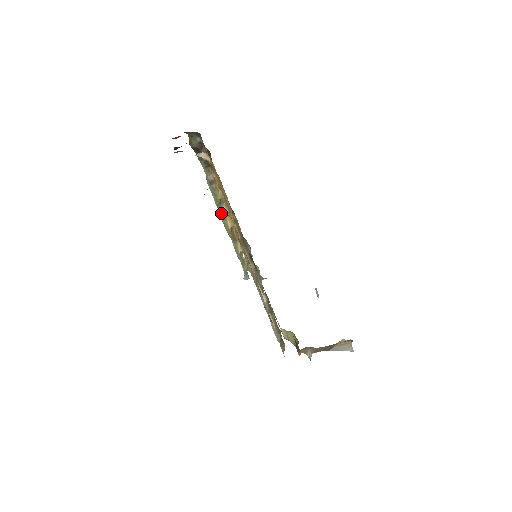
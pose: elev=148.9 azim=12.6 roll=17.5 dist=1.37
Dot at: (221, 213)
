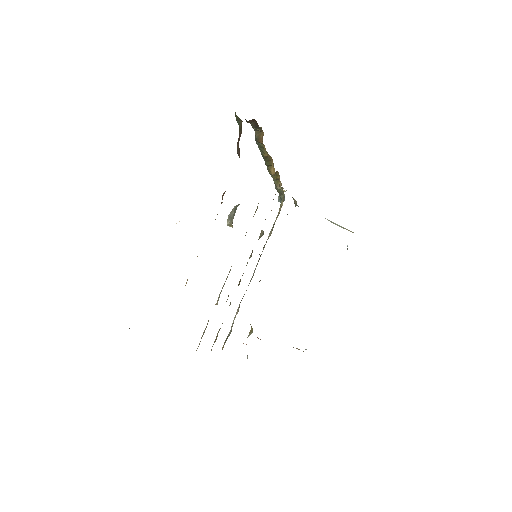
Dot at: (265, 162)
